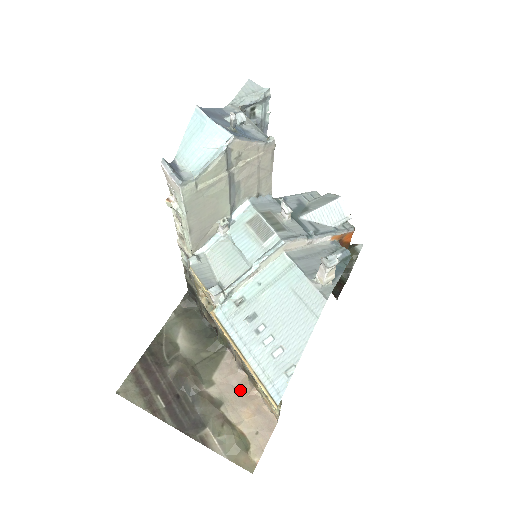
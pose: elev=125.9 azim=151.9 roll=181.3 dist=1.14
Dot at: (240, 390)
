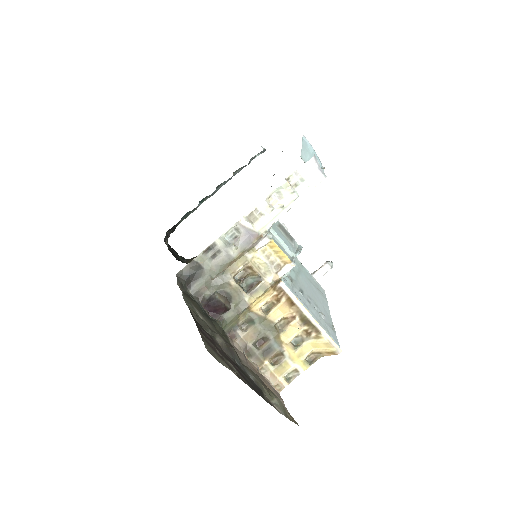
Dot at: (253, 367)
